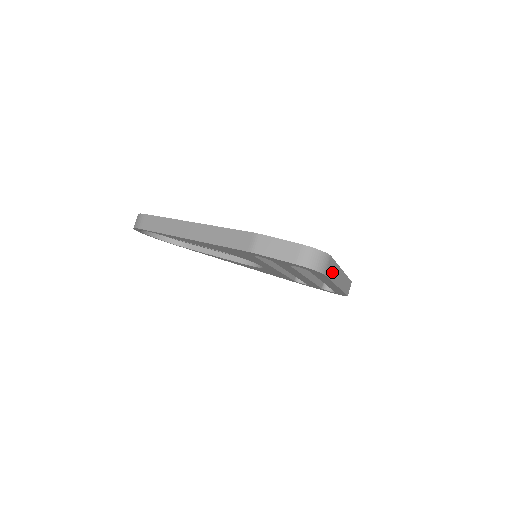
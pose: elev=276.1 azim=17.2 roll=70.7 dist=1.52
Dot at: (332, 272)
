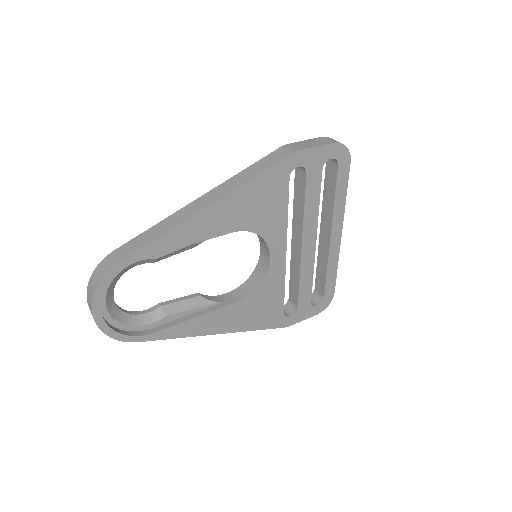
Dot at: occluded
